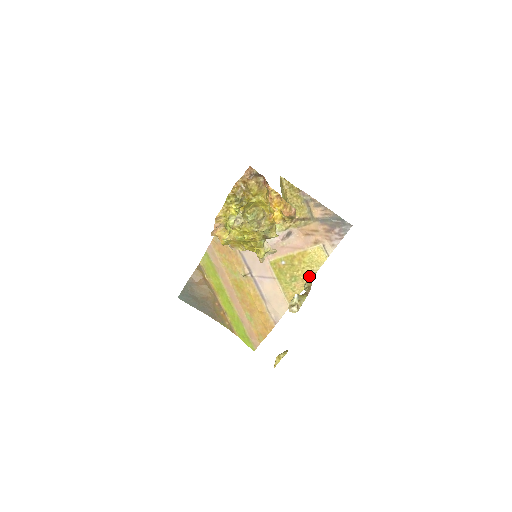
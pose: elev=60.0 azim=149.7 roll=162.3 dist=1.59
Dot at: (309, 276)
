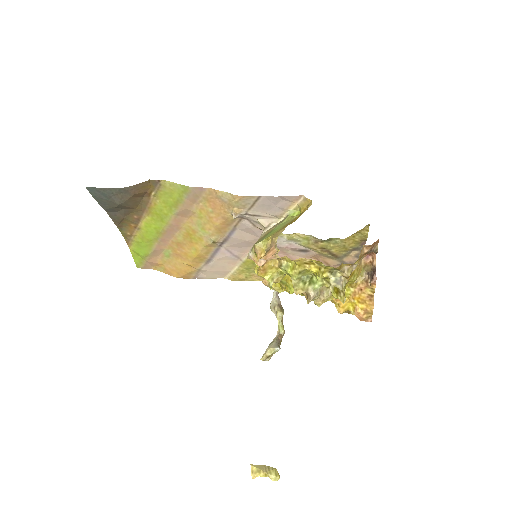
Dot at: occluded
